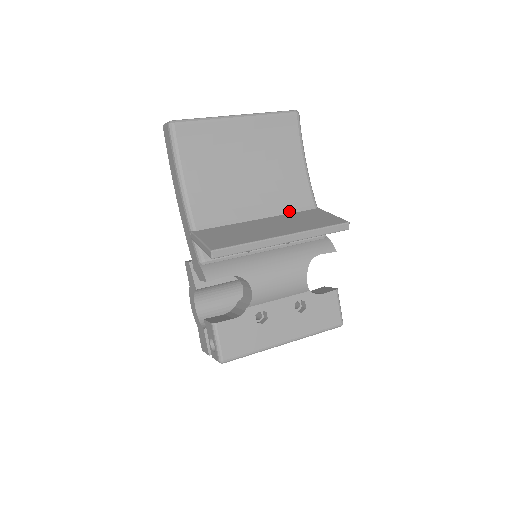
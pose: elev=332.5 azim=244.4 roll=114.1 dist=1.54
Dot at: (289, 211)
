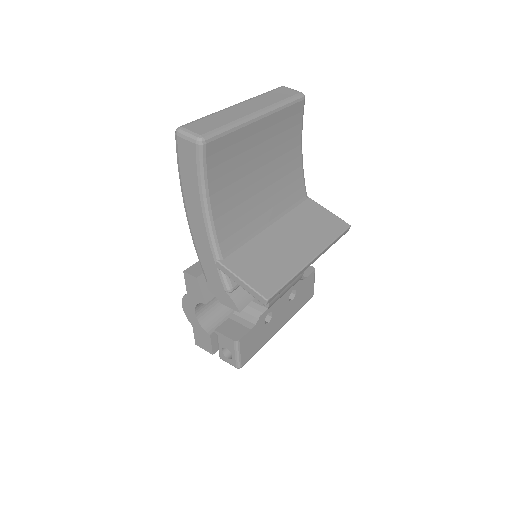
Dot at: (289, 209)
